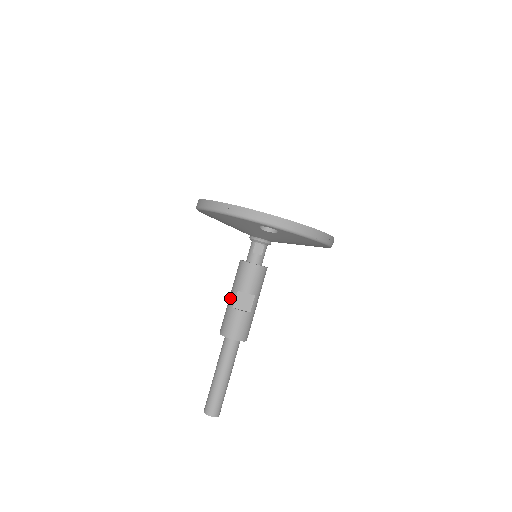
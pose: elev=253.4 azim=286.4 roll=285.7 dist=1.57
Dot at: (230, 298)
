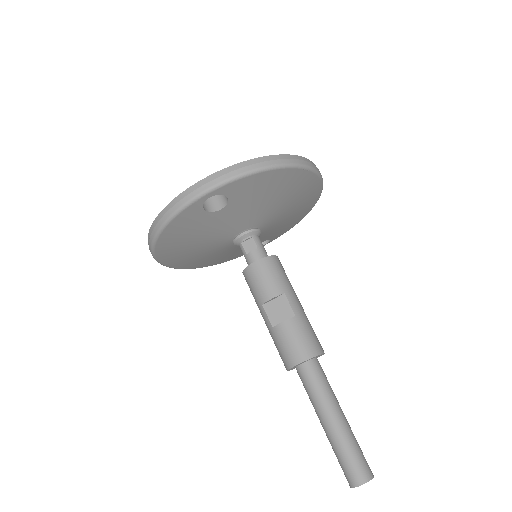
Dot at: occluded
